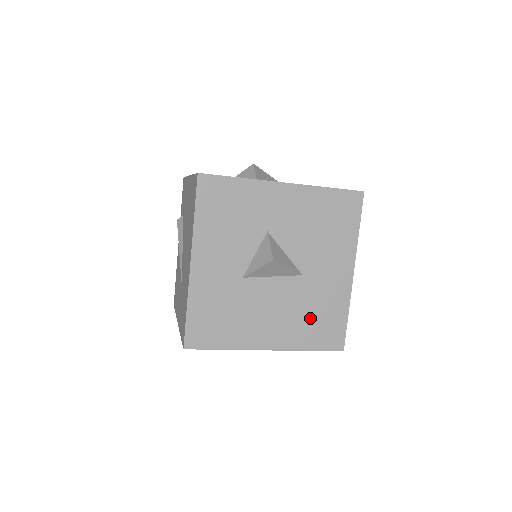
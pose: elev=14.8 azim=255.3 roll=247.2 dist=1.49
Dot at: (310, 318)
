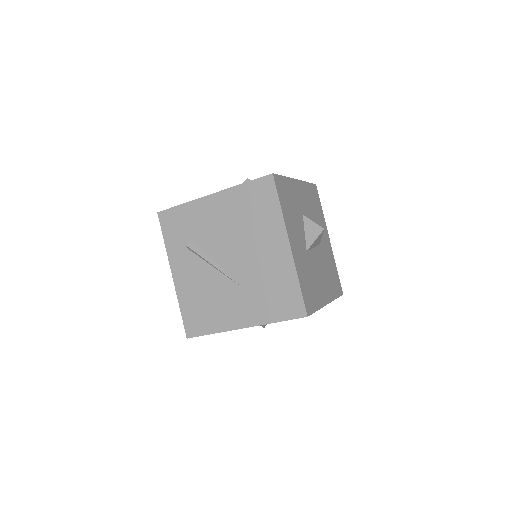
Dot at: (330, 275)
